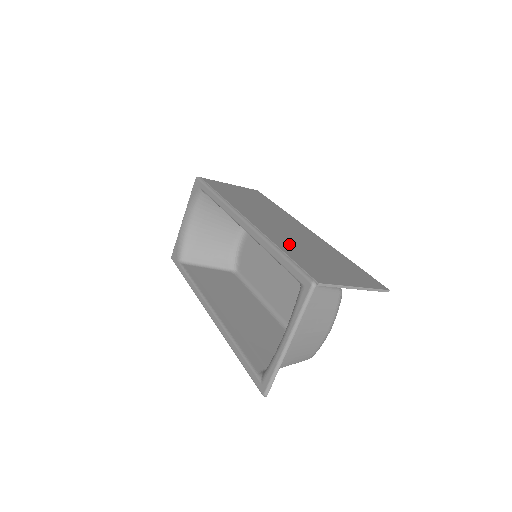
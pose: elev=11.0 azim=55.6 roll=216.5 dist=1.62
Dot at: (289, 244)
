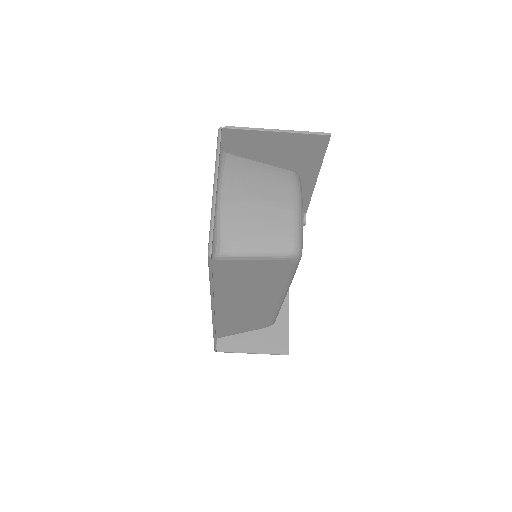
Dot at: occluded
